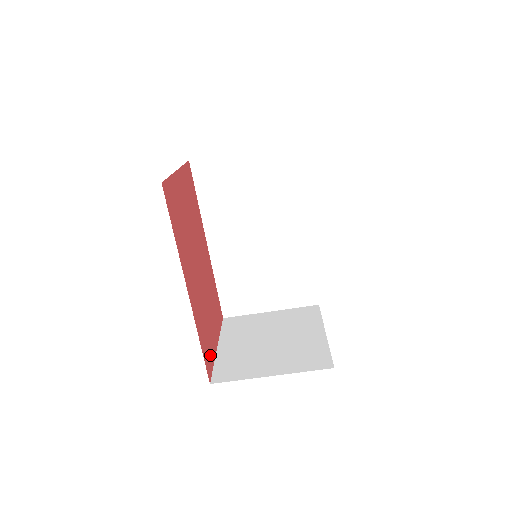
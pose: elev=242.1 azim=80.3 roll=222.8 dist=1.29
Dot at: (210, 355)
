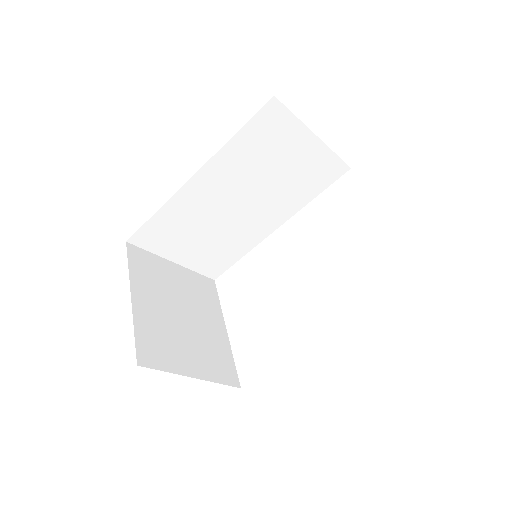
Dot at: occluded
